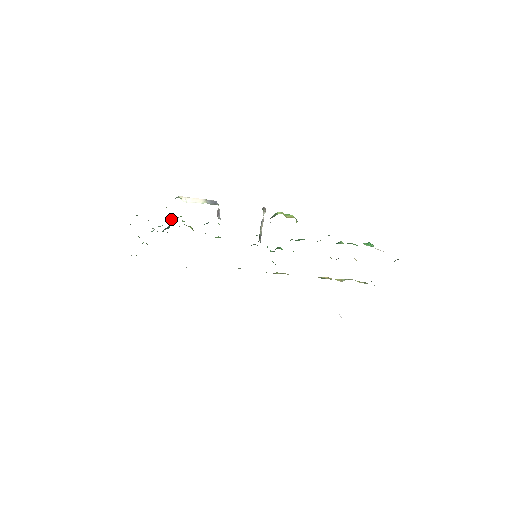
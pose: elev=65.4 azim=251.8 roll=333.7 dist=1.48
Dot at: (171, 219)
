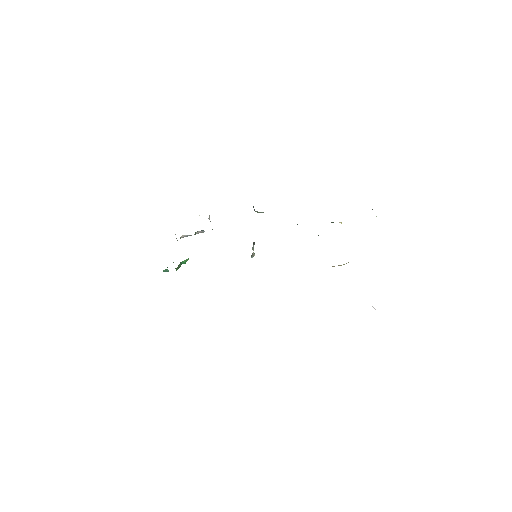
Dot at: occluded
